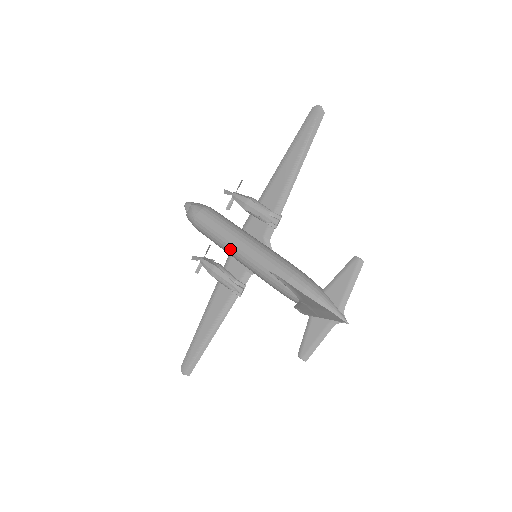
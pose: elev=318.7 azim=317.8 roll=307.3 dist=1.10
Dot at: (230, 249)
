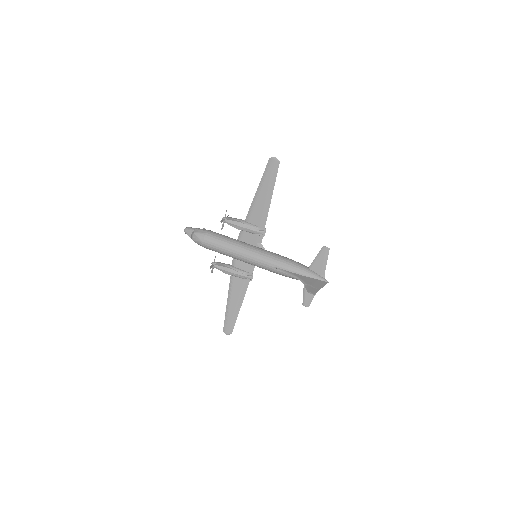
Dot at: (239, 258)
